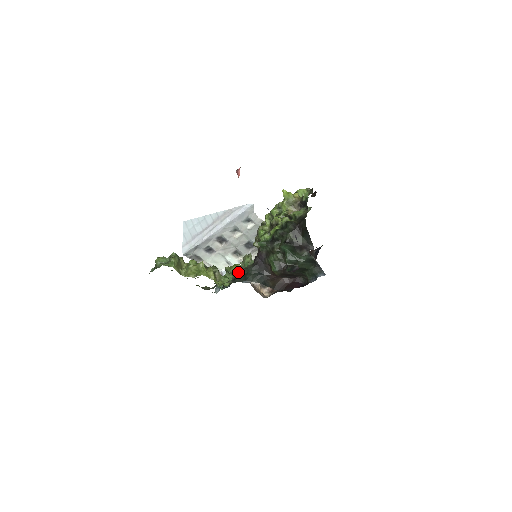
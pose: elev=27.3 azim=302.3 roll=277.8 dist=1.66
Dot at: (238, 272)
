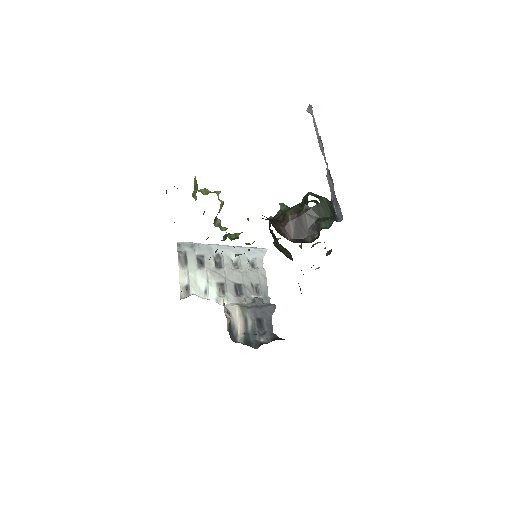
Dot at: occluded
